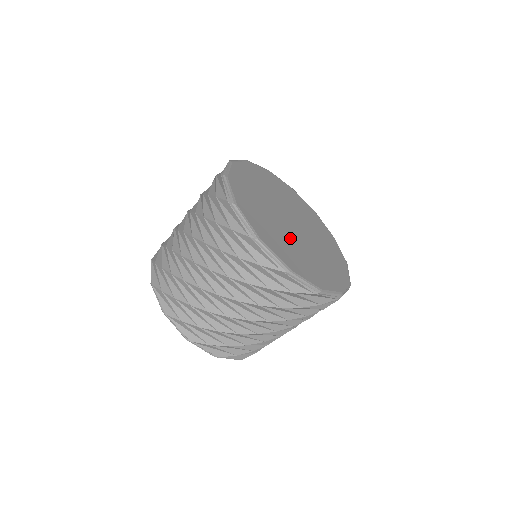
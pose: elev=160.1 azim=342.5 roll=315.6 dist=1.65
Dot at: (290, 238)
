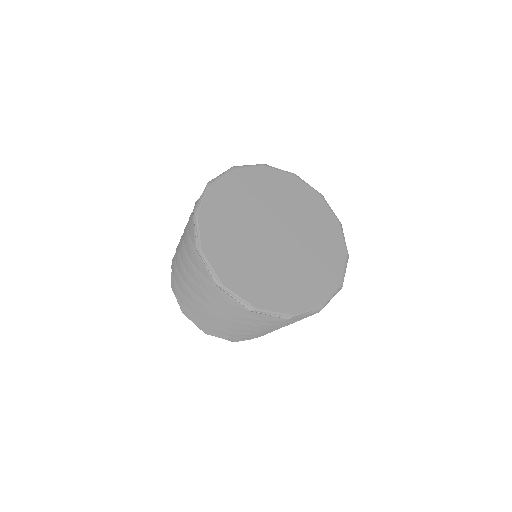
Dot at: (293, 263)
